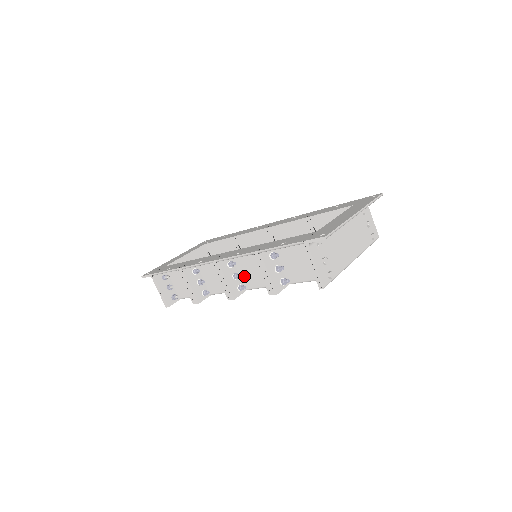
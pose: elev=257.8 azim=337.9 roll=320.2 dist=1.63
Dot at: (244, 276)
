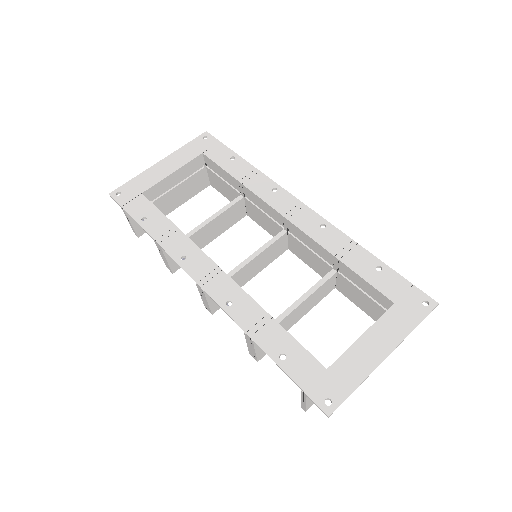
Dot at: occluded
